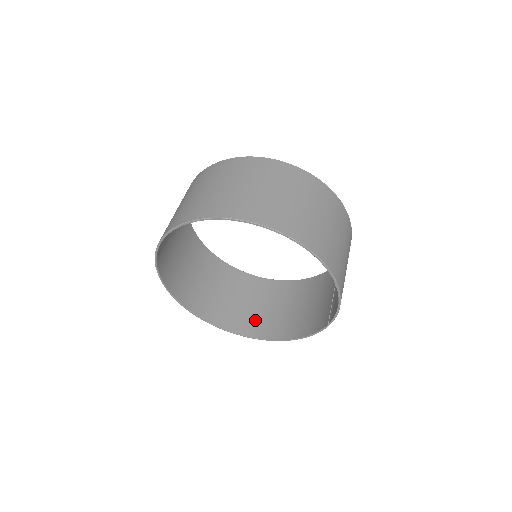
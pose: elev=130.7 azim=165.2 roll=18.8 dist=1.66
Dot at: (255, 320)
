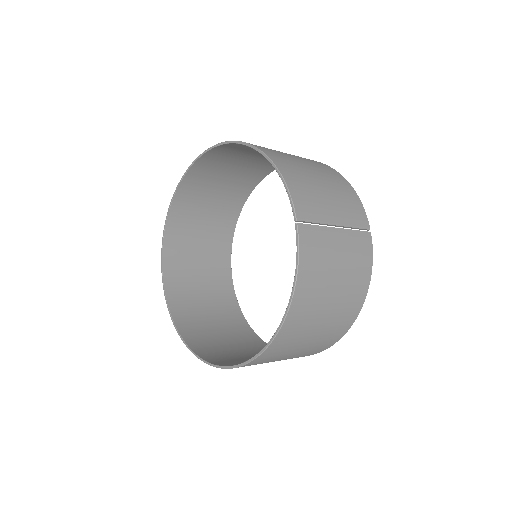
Dot at: occluded
